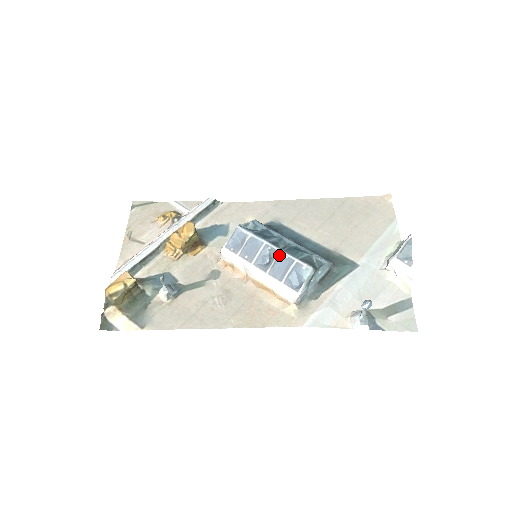
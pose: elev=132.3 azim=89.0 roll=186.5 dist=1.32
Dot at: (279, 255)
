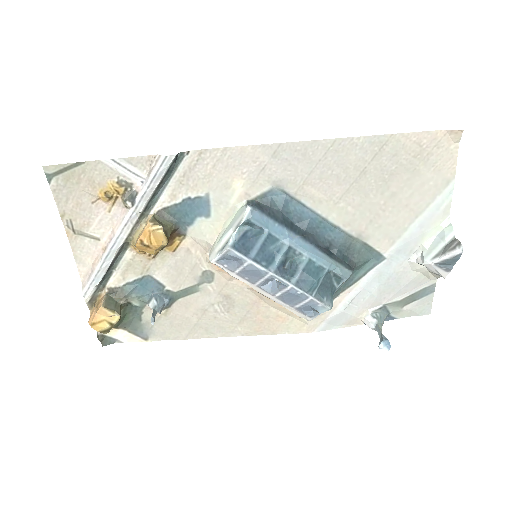
Dot at: (289, 290)
